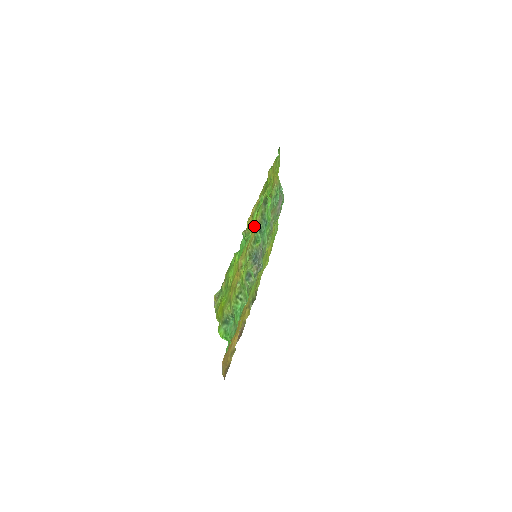
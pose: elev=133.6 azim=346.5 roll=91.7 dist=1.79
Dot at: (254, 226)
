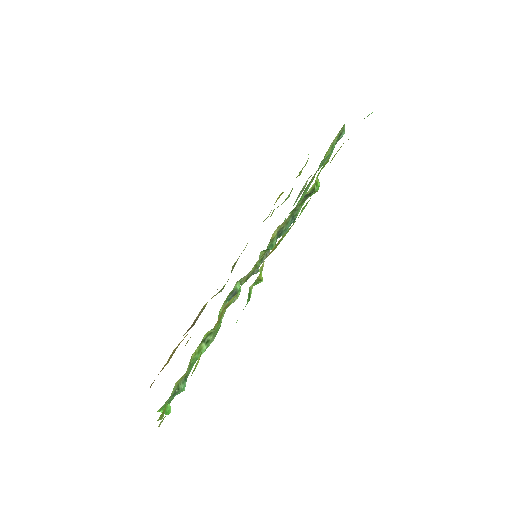
Dot at: occluded
